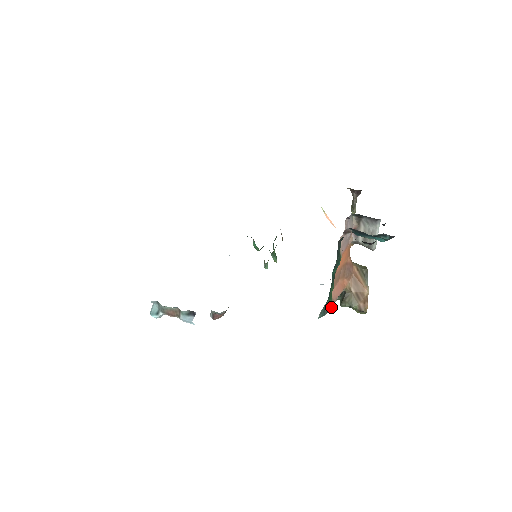
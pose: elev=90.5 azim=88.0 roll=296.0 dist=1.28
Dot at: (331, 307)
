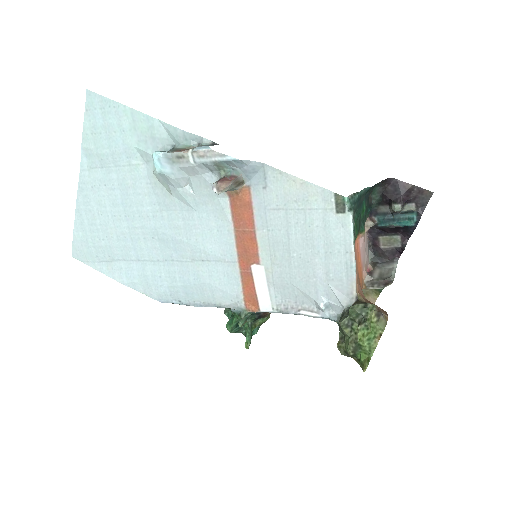
Dot at: (355, 235)
